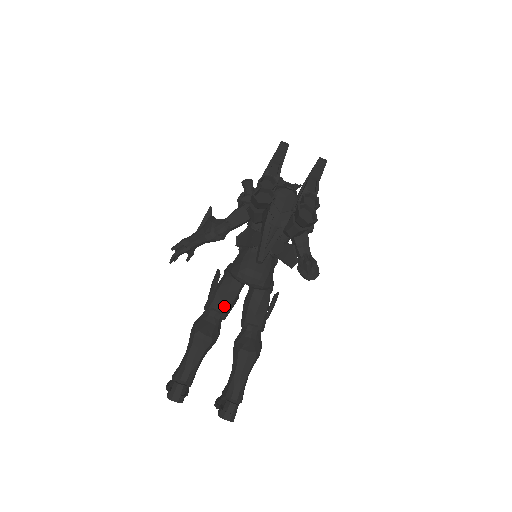
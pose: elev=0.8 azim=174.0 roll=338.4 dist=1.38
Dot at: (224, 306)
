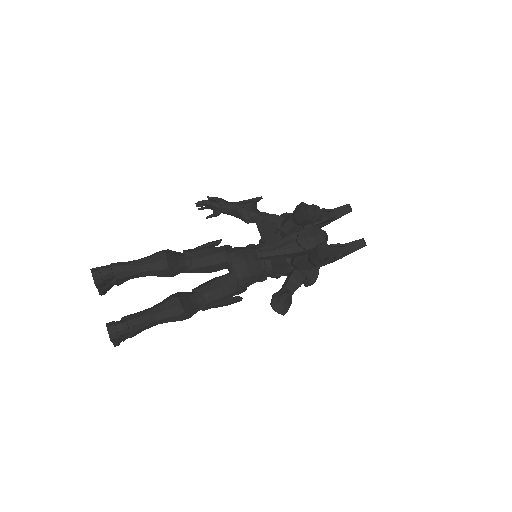
Dot at: (199, 261)
